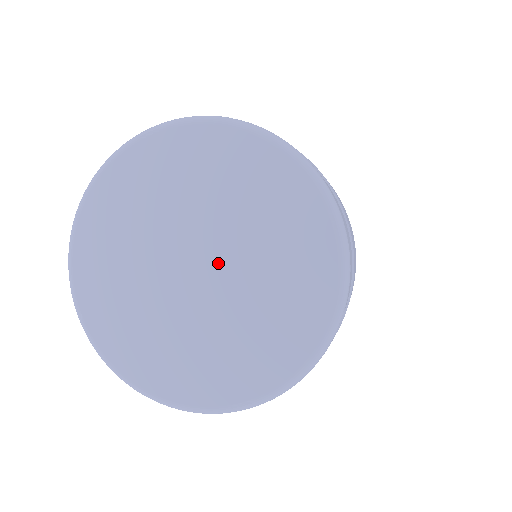
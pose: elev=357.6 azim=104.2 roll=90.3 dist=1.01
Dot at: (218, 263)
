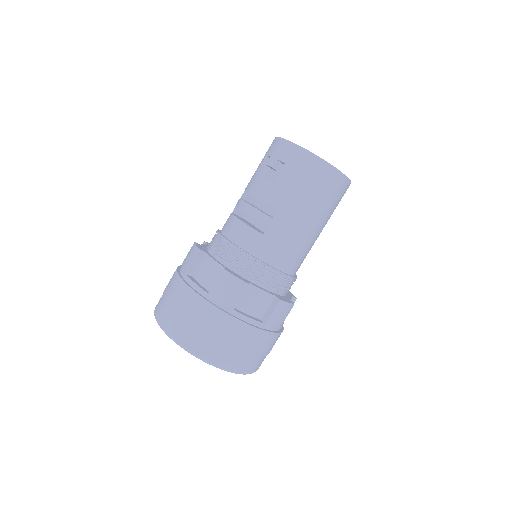
Dot at: occluded
